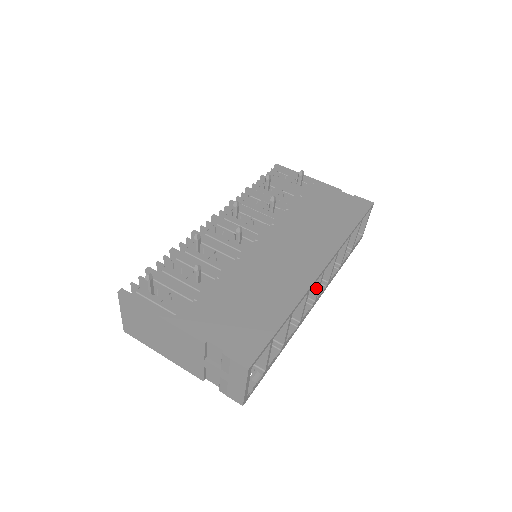
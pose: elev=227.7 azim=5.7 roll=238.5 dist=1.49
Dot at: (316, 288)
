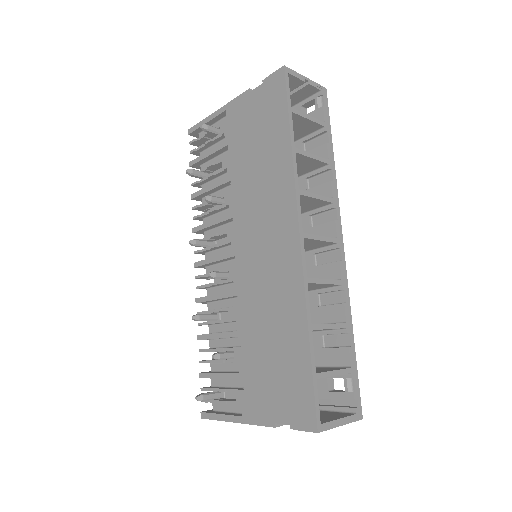
Dot at: (321, 242)
